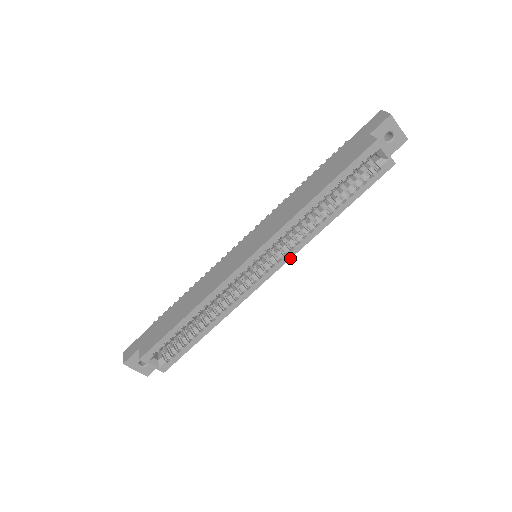
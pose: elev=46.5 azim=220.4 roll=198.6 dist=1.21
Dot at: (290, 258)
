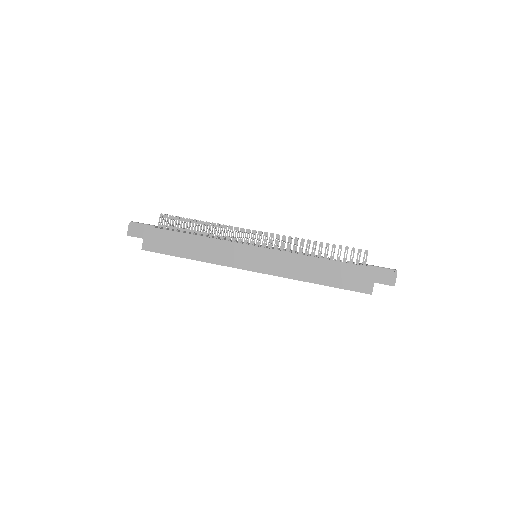
Dot at: occluded
